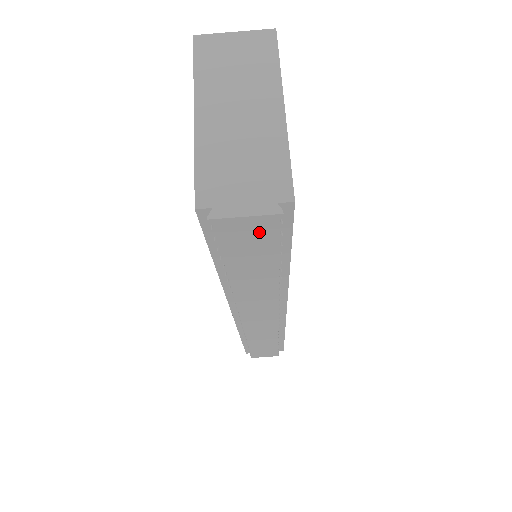
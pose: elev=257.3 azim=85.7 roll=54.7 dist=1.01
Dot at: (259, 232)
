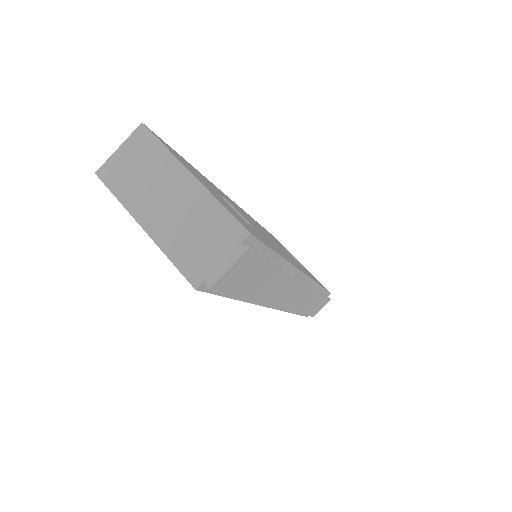
Dot at: (245, 266)
